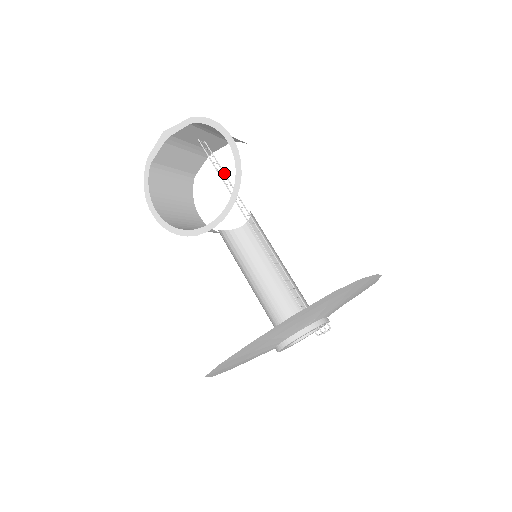
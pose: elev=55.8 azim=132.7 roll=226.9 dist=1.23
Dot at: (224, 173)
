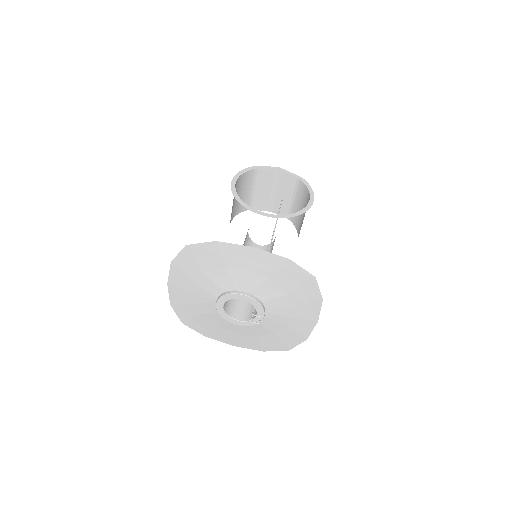
Dot at: occluded
